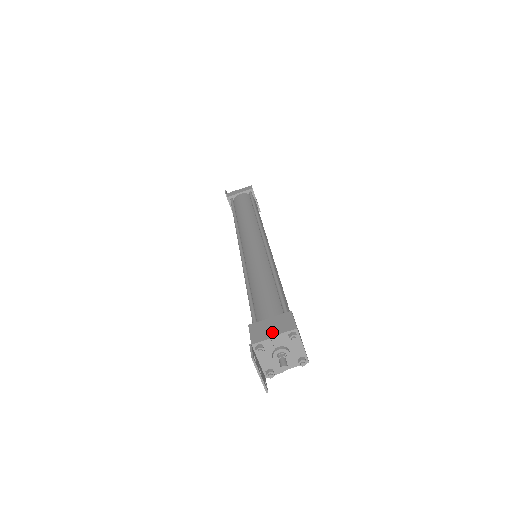
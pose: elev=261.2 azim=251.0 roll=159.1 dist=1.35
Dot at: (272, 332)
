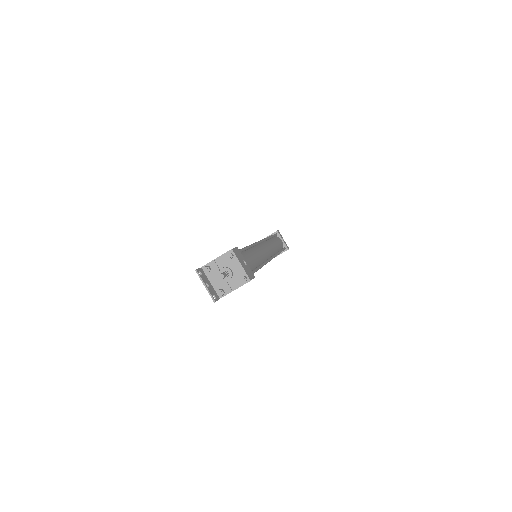
Dot at: (217, 258)
